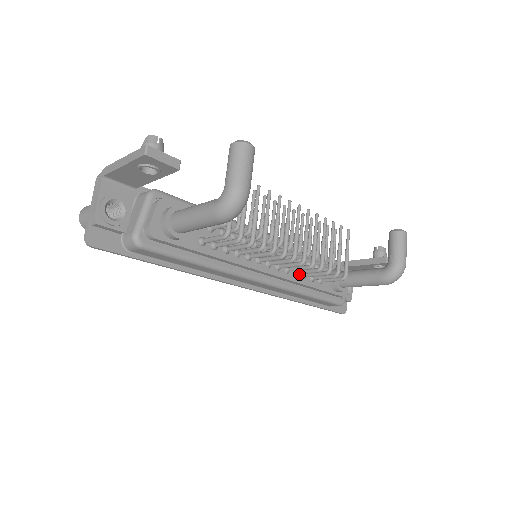
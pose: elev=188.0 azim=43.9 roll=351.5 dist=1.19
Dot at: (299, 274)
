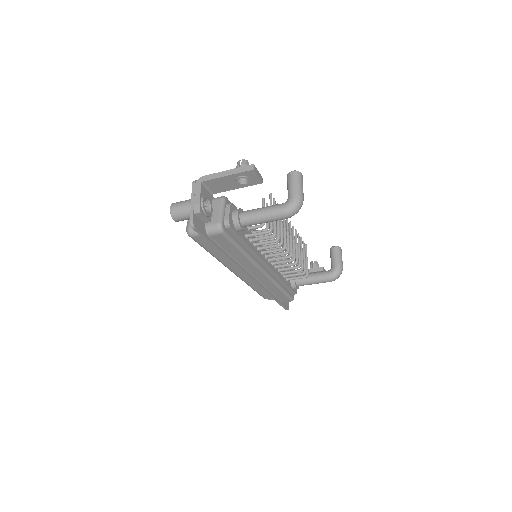
Dot at: (279, 272)
